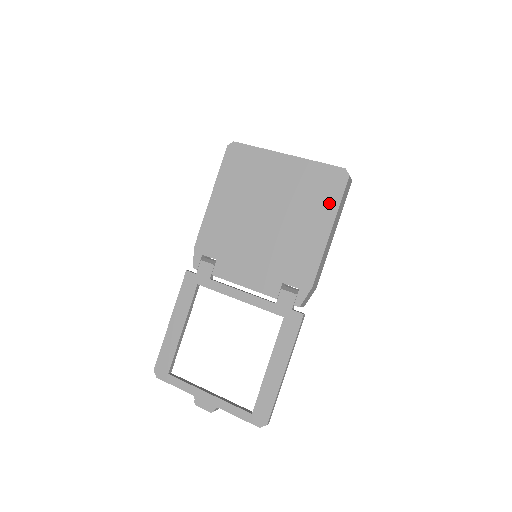
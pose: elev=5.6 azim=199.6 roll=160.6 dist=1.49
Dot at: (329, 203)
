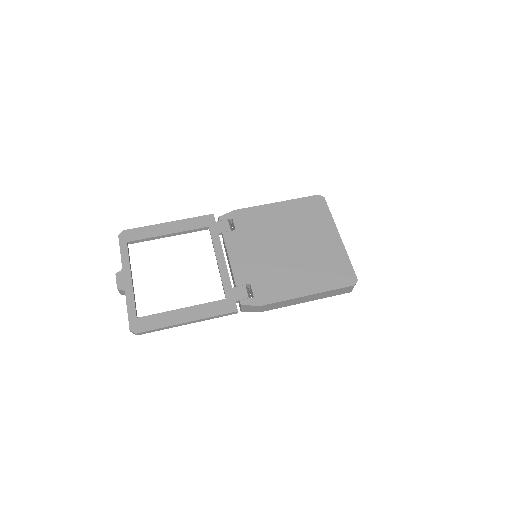
Dot at: (327, 282)
